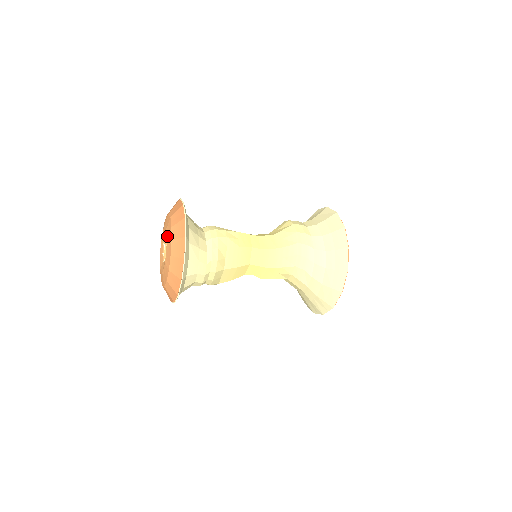
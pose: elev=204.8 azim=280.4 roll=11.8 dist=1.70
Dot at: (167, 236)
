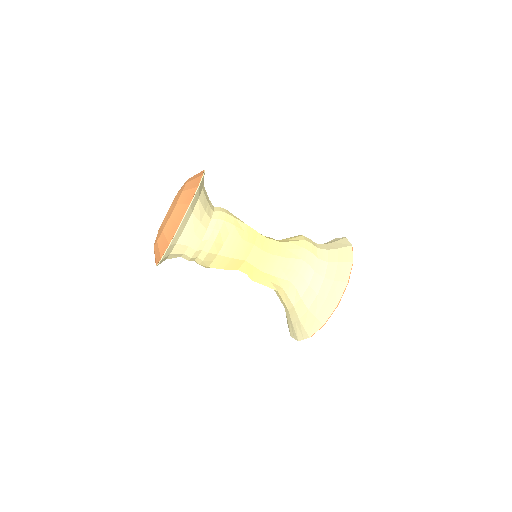
Dot at: (175, 199)
